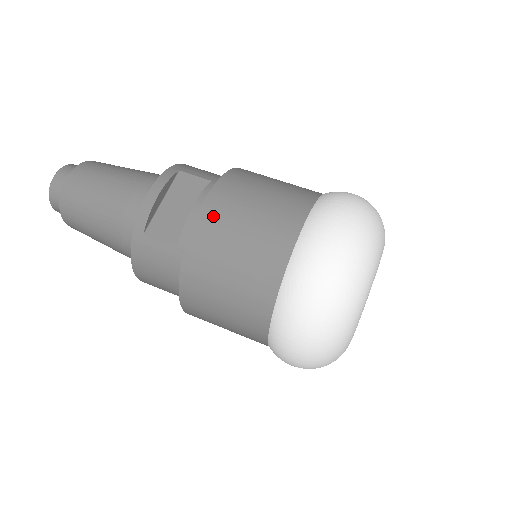
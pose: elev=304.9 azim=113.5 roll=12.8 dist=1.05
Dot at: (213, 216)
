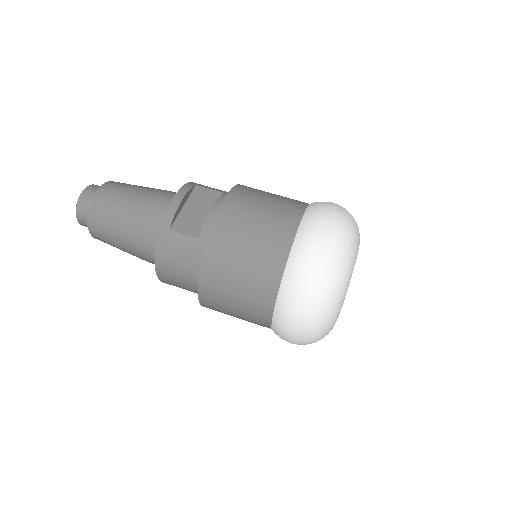
Dot at: (231, 212)
